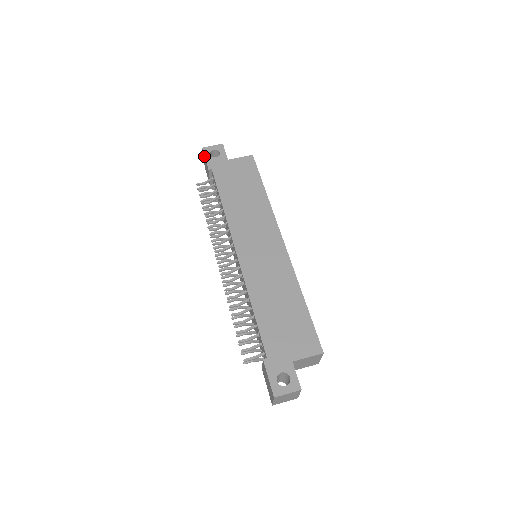
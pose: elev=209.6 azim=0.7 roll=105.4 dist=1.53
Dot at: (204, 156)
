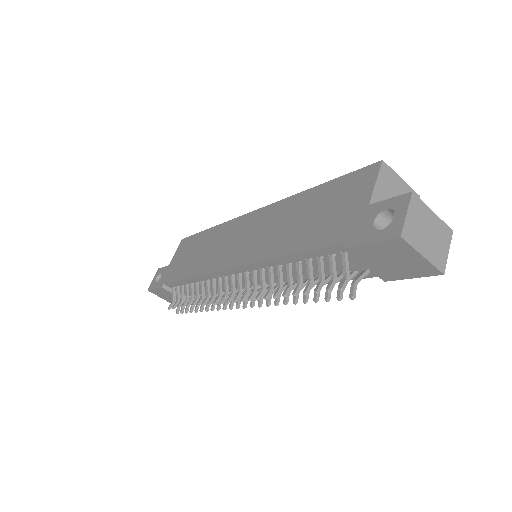
Dot at: (153, 291)
